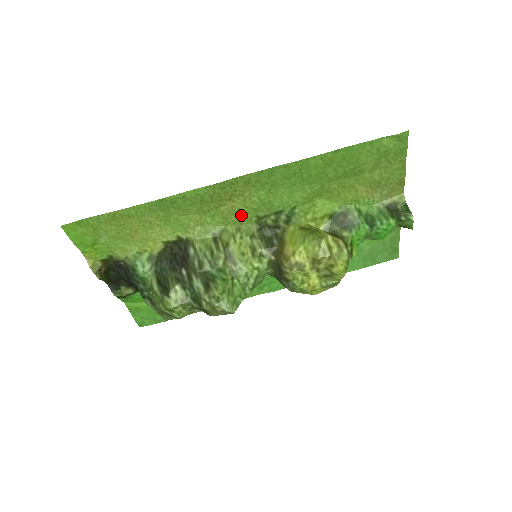
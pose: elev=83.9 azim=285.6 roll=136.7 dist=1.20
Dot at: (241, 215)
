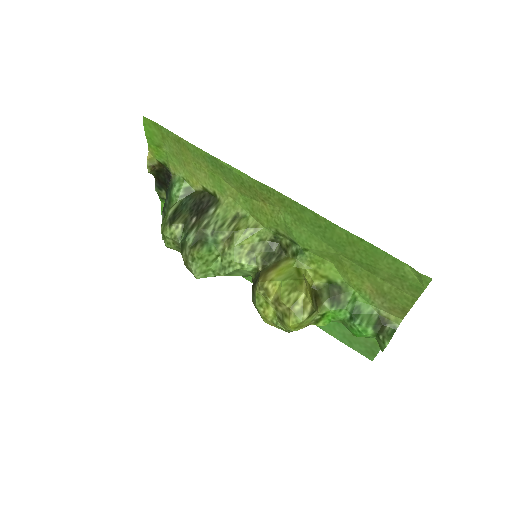
Dot at: (265, 218)
